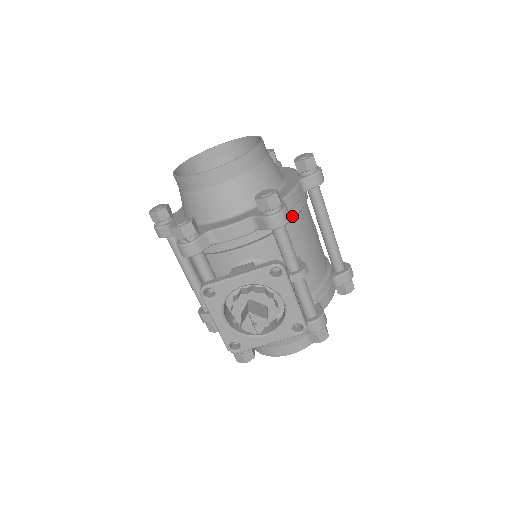
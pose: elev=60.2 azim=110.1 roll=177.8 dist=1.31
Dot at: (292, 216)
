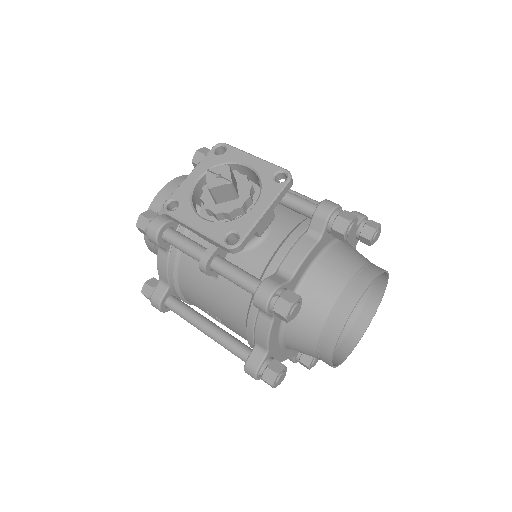
Dot at: occluded
